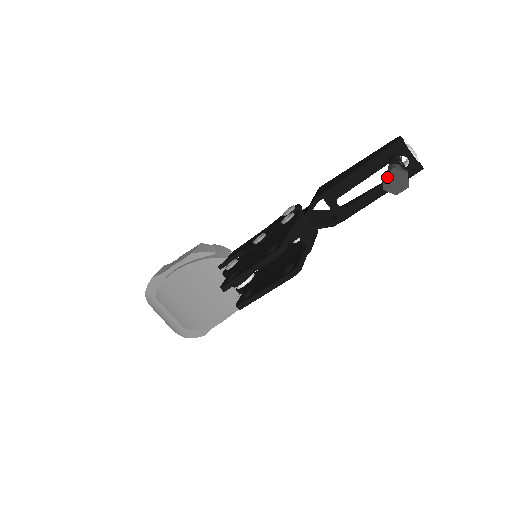
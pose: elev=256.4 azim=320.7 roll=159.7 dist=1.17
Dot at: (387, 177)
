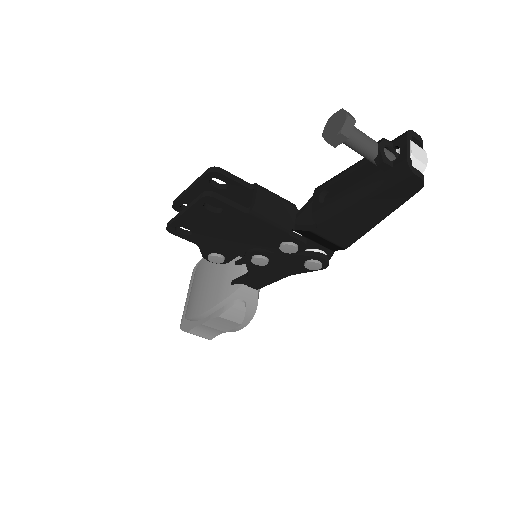
Dot at: (332, 119)
